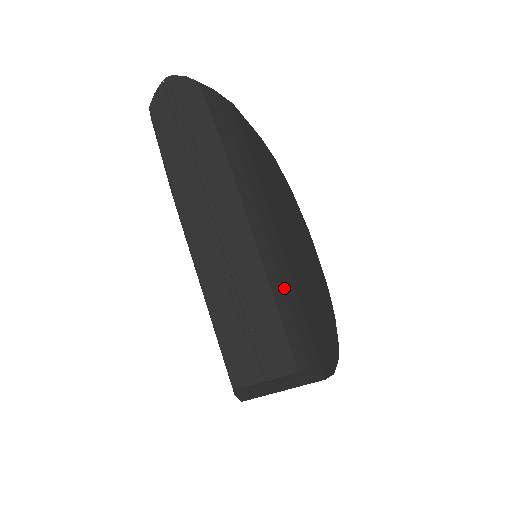
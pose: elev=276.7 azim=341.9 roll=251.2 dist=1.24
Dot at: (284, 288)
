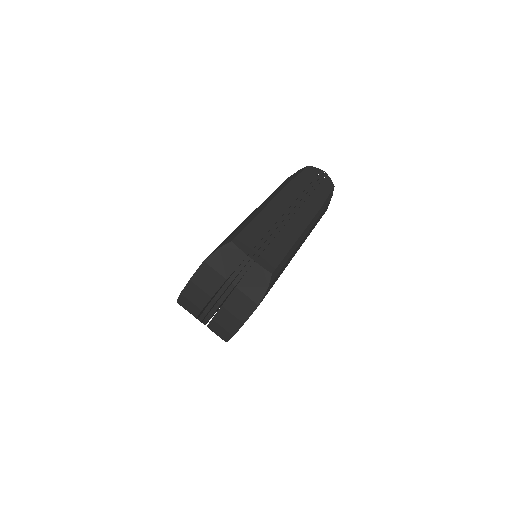
Dot at: occluded
